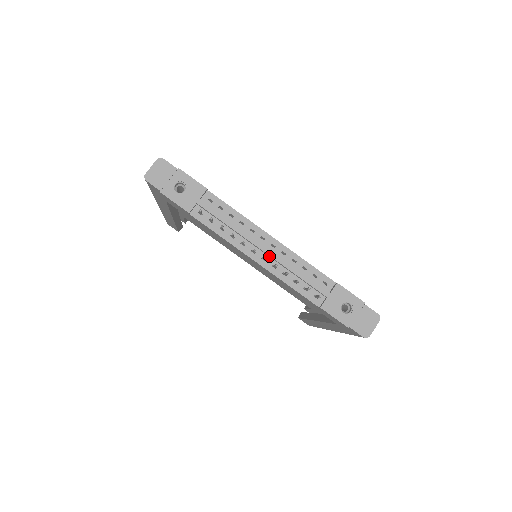
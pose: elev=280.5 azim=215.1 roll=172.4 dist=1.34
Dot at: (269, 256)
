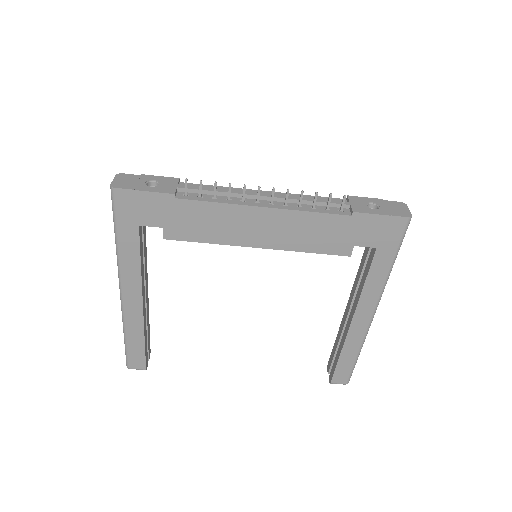
Dot at: (274, 200)
